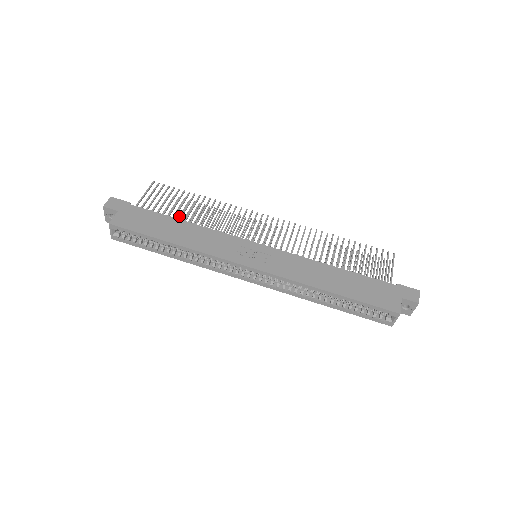
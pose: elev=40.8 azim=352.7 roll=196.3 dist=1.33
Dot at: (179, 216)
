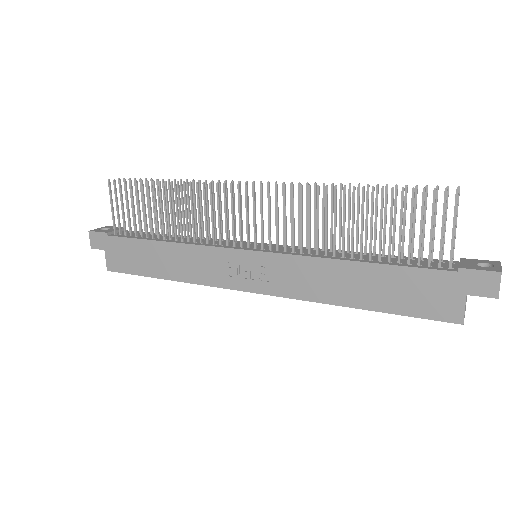
Dot at: (159, 213)
